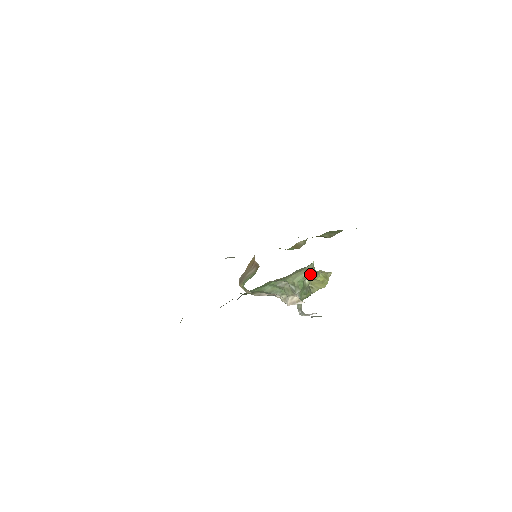
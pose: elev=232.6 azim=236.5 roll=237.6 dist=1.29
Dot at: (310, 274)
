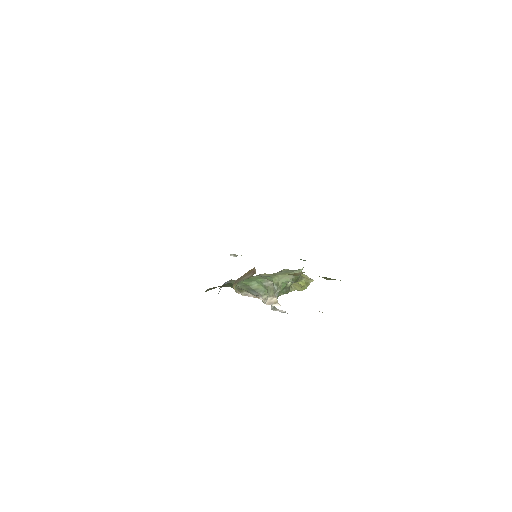
Dot at: (295, 278)
